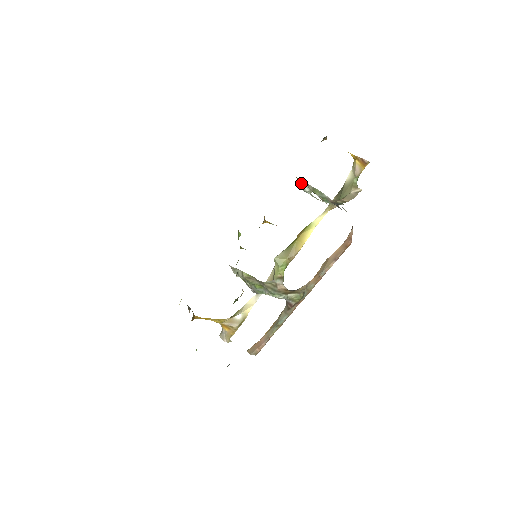
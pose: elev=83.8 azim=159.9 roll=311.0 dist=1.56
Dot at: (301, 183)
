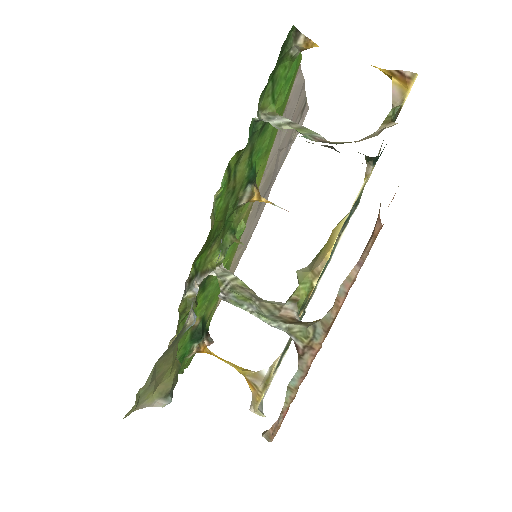
Dot at: (273, 116)
